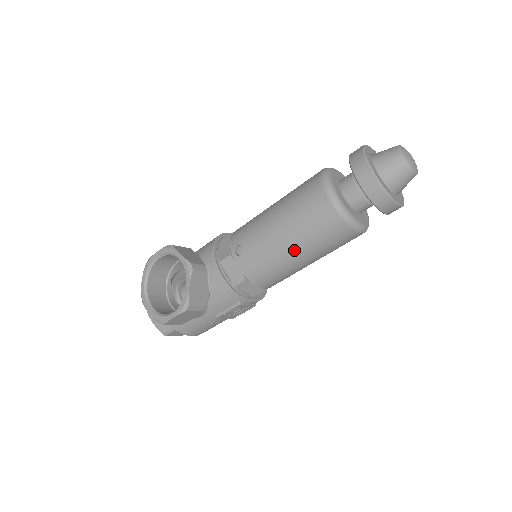
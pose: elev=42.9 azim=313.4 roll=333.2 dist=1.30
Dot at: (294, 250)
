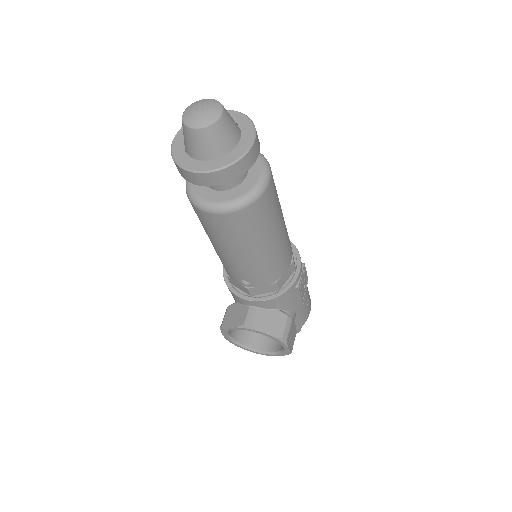
Dot at: (264, 246)
